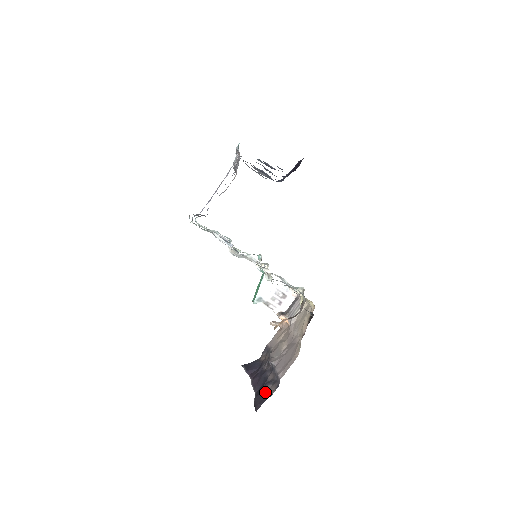
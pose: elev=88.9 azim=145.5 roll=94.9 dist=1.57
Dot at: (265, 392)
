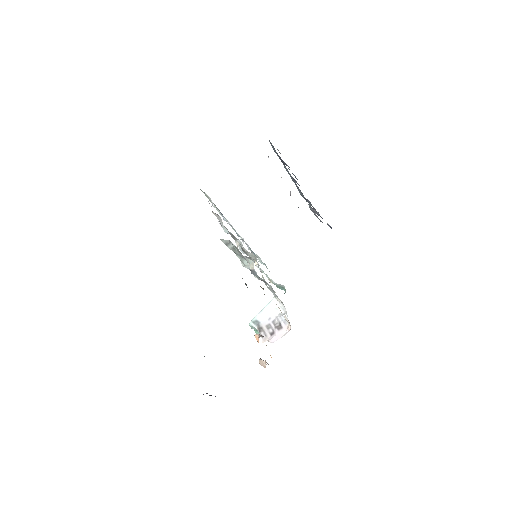
Dot at: occluded
